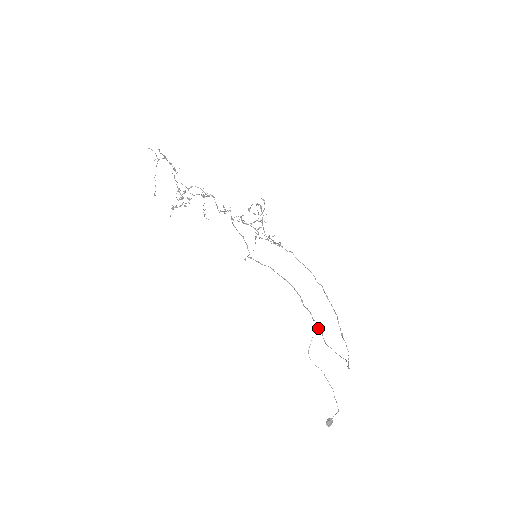
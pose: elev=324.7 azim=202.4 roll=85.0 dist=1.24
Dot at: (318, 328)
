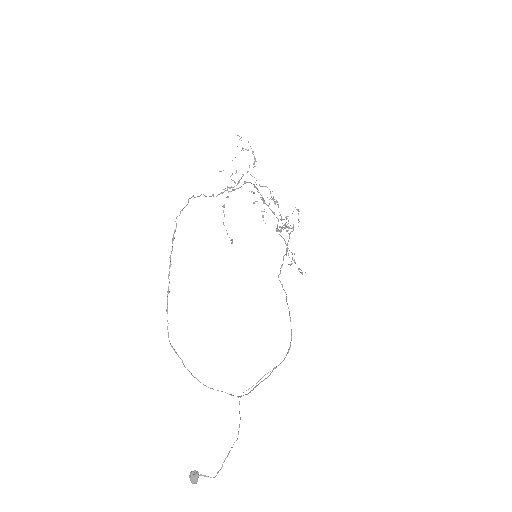
Dot at: occluded
